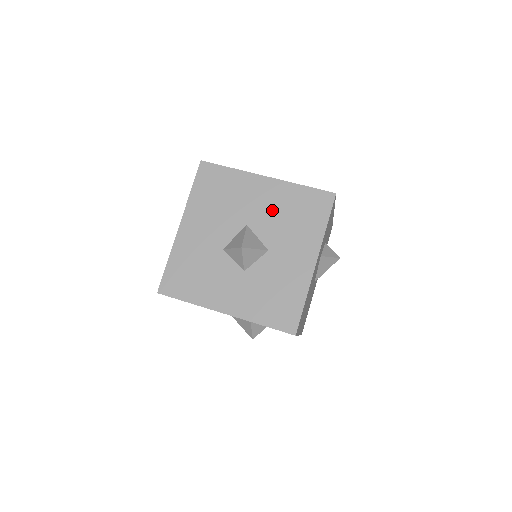
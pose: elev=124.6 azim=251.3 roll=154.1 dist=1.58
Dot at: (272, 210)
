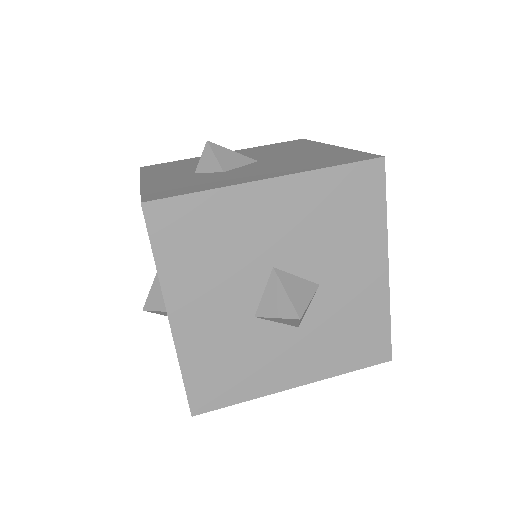
Dot at: (301, 227)
